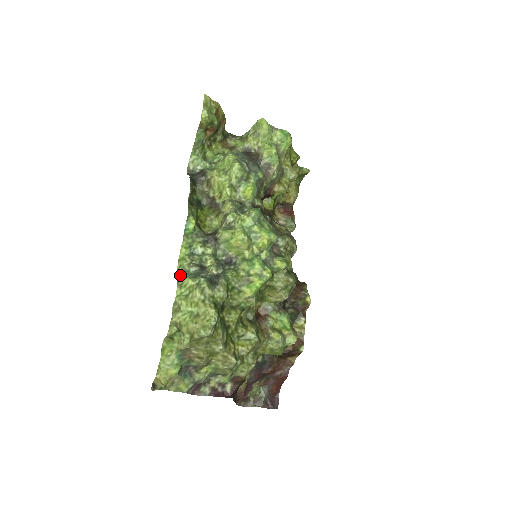
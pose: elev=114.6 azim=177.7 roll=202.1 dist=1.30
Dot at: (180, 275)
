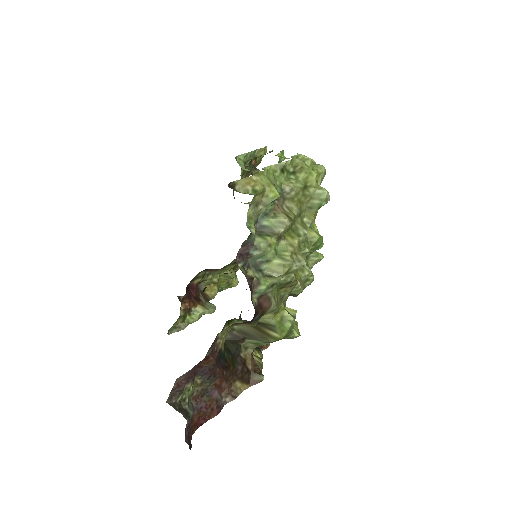
Dot at: occluded
